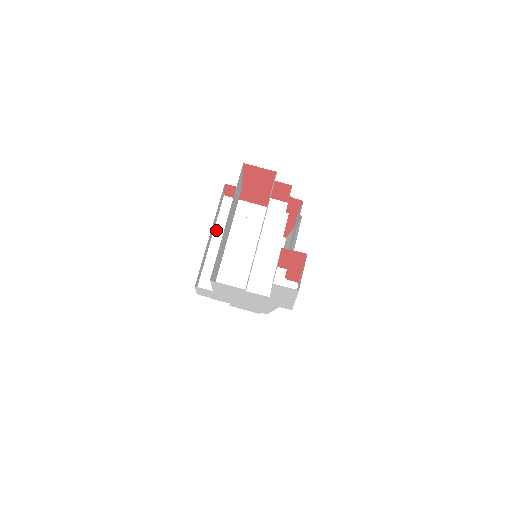
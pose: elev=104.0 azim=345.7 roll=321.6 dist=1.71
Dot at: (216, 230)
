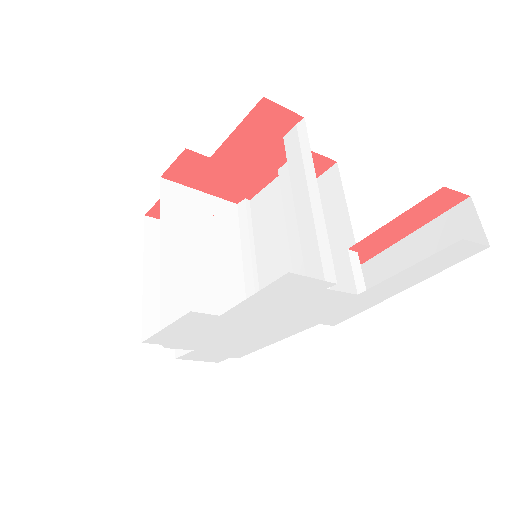
Dot at: (163, 228)
